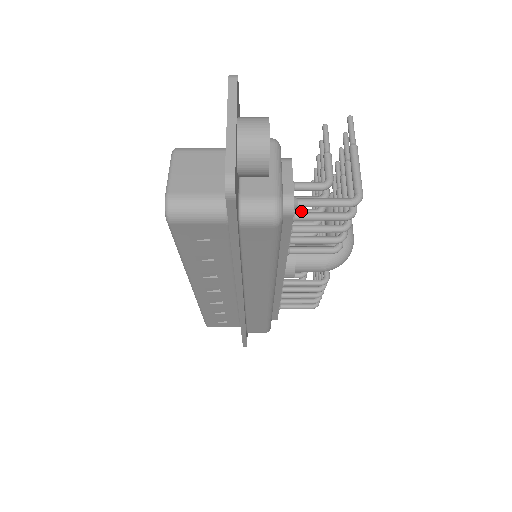
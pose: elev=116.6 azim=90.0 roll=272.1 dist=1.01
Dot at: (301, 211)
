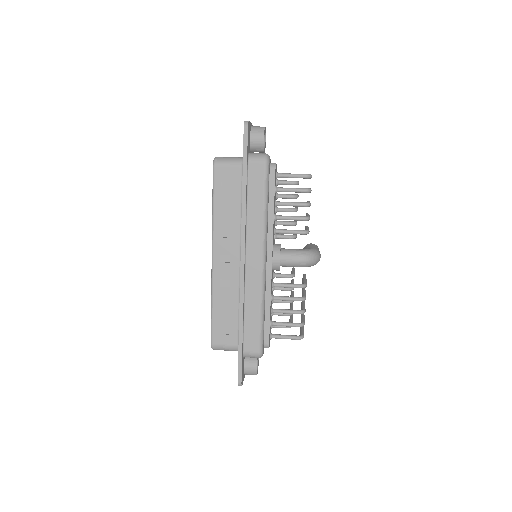
Dot at: (283, 208)
